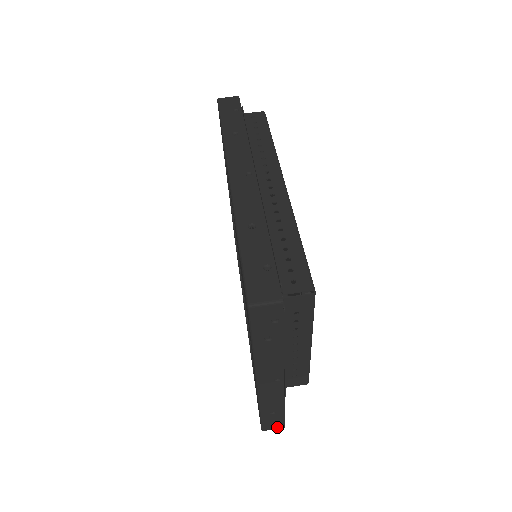
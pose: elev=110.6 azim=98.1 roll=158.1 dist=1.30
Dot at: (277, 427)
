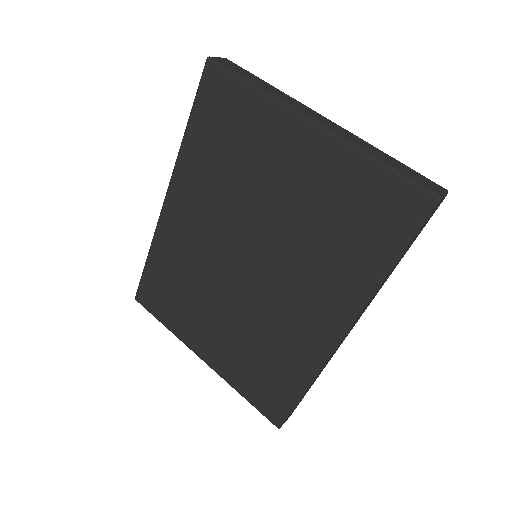
Dot at: (439, 189)
